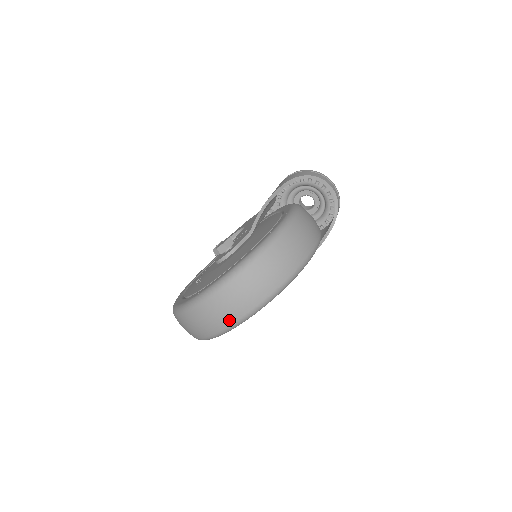
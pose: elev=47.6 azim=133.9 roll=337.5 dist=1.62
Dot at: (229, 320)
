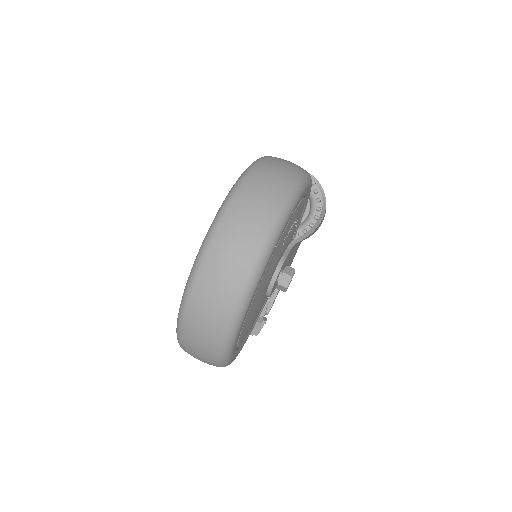
Dot at: (241, 273)
